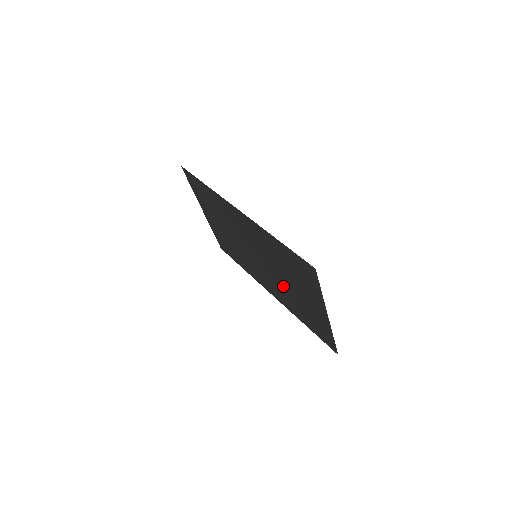
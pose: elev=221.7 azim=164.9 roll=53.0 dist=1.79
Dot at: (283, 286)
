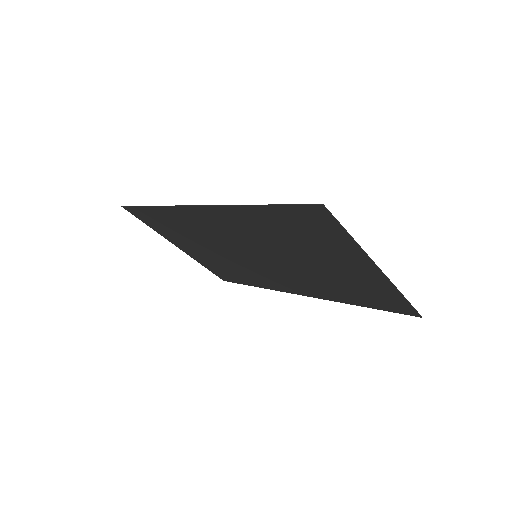
Dot at: (306, 272)
